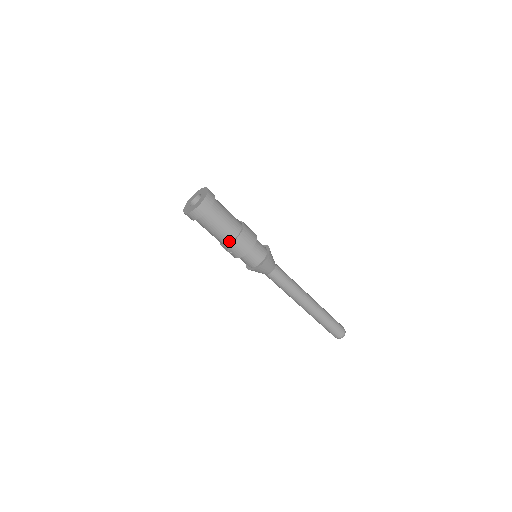
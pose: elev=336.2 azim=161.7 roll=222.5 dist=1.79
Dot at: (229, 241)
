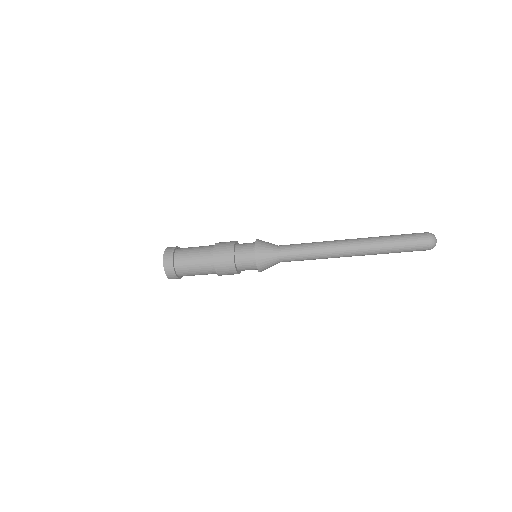
Dot at: (215, 272)
